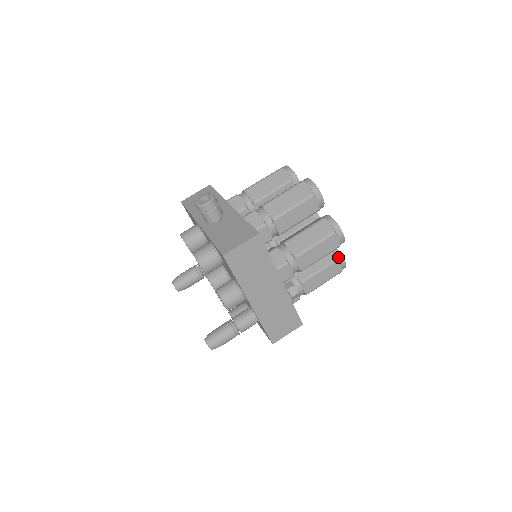
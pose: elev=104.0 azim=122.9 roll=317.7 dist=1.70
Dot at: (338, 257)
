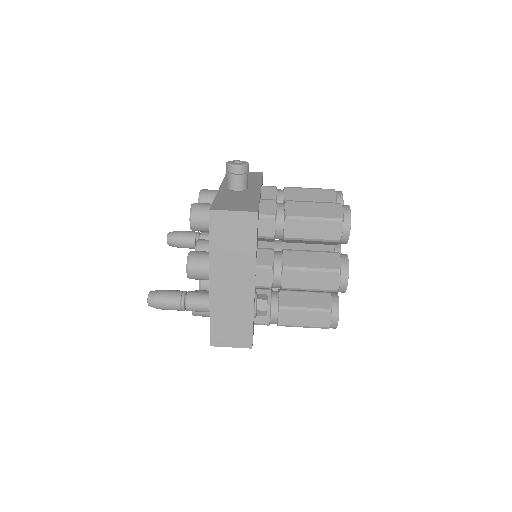
Dot at: (334, 309)
